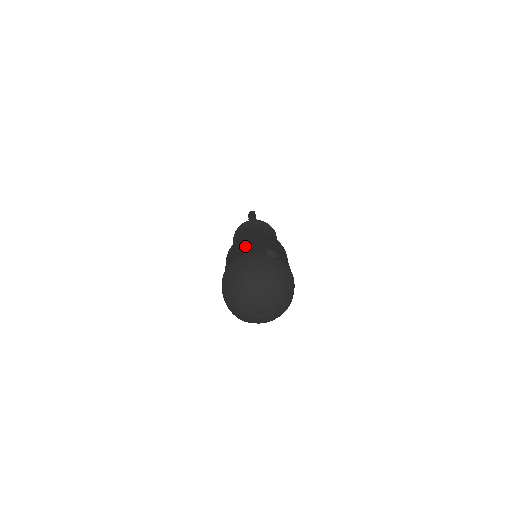
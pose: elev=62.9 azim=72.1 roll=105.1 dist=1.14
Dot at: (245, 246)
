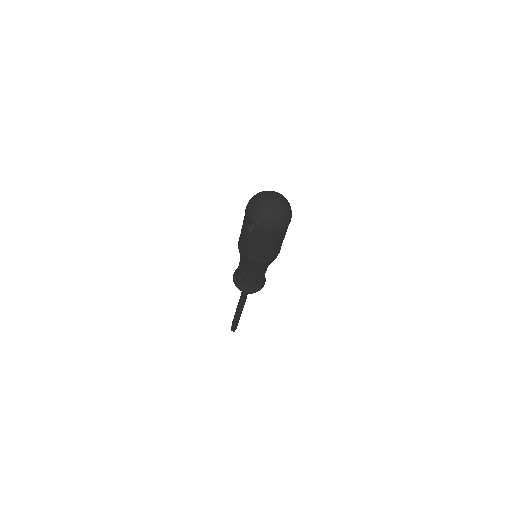
Dot at: occluded
